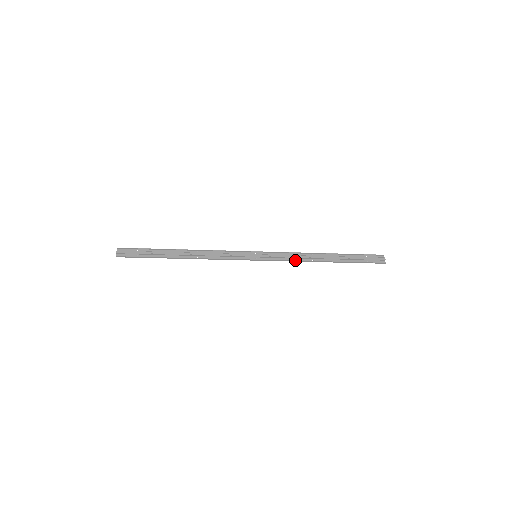
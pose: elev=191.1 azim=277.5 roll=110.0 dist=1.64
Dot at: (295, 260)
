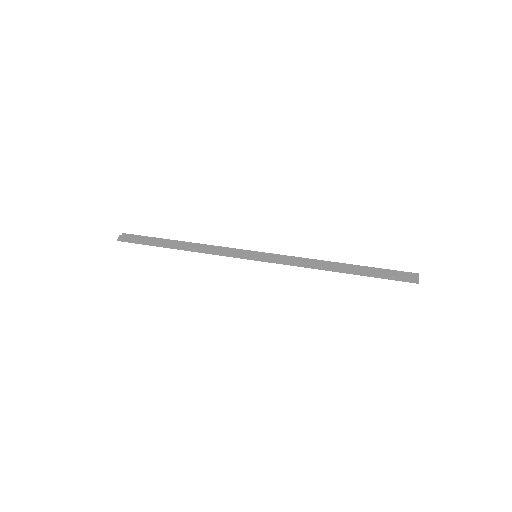
Dot at: (299, 265)
